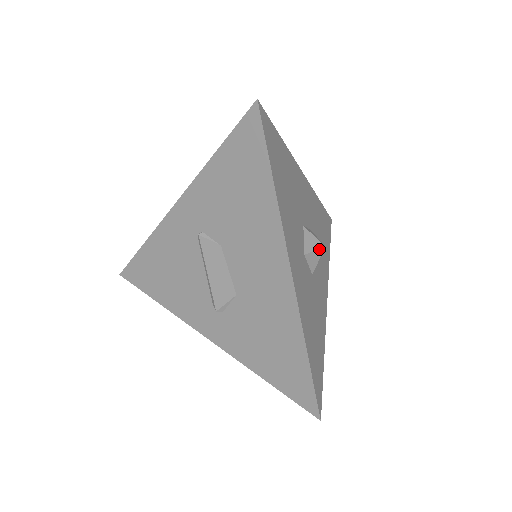
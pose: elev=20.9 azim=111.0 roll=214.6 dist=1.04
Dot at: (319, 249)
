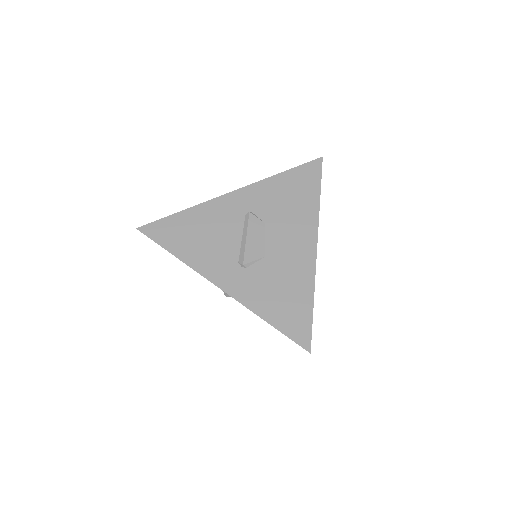
Dot at: occluded
